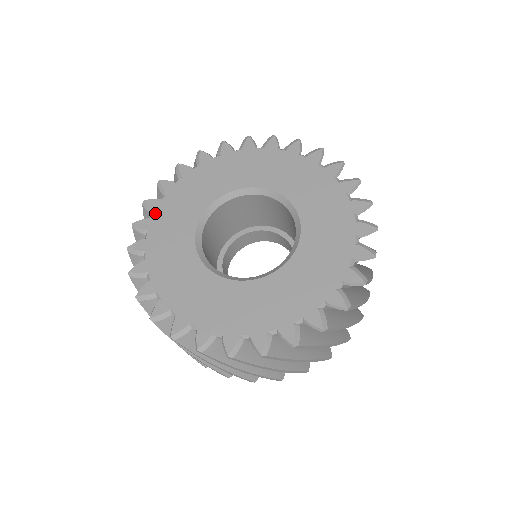
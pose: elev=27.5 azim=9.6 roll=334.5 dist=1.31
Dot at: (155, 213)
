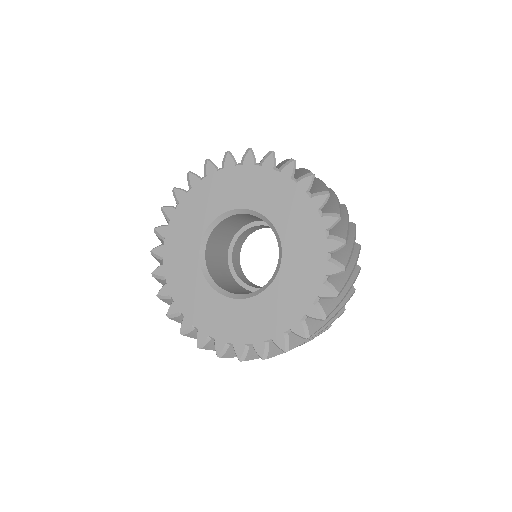
Dot at: (179, 205)
